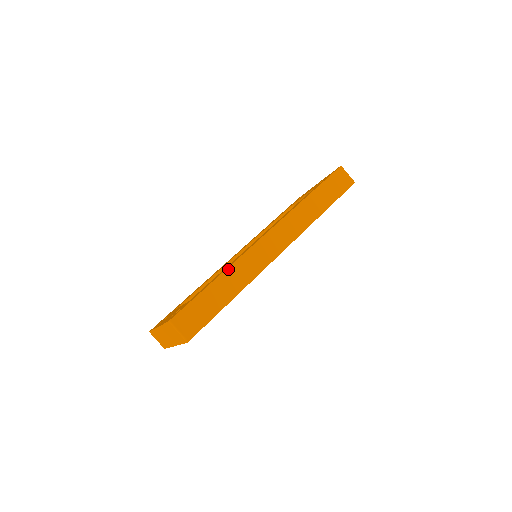
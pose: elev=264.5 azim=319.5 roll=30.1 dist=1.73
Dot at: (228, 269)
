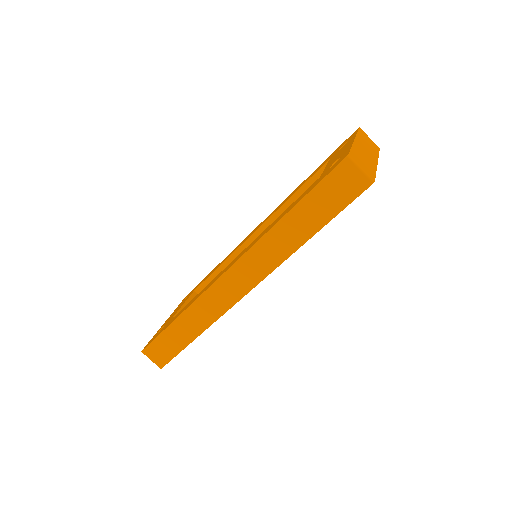
Dot at: (186, 311)
